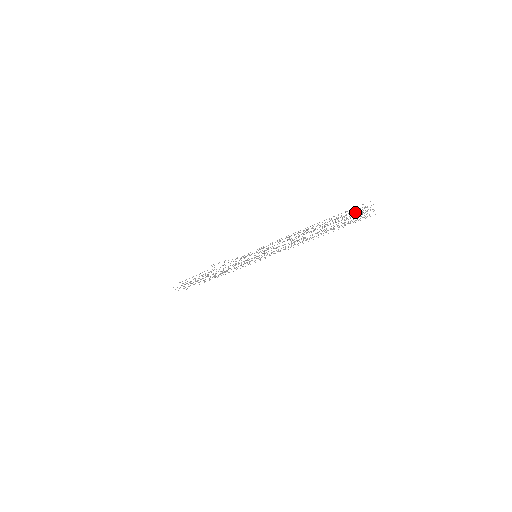
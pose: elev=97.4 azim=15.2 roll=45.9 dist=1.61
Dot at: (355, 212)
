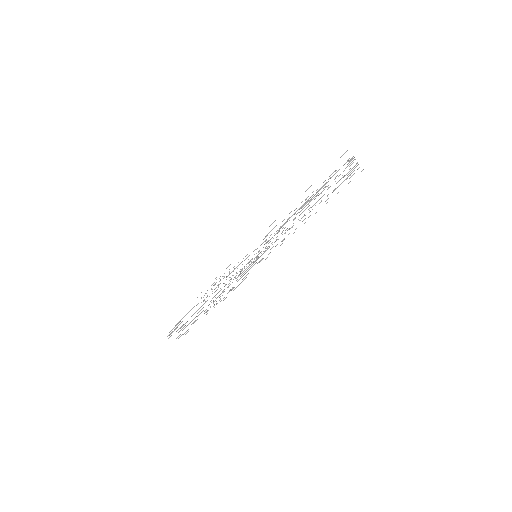
Dot at: (345, 175)
